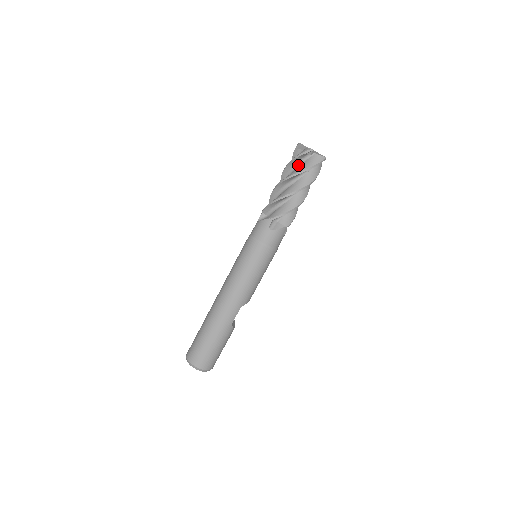
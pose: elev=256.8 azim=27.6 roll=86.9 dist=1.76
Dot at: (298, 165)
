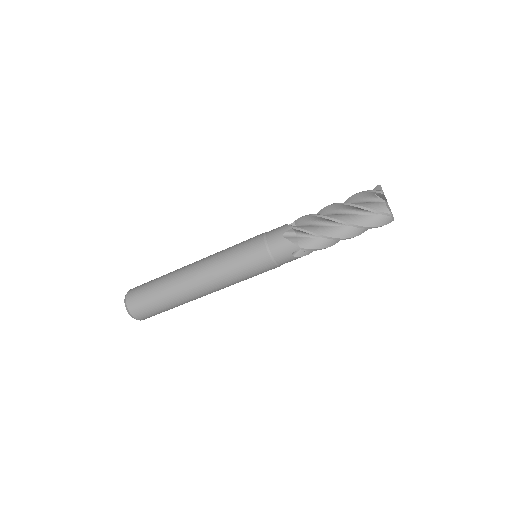
Dot at: (364, 212)
